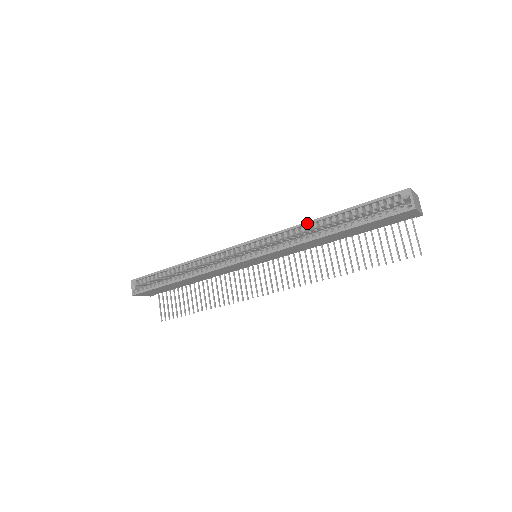
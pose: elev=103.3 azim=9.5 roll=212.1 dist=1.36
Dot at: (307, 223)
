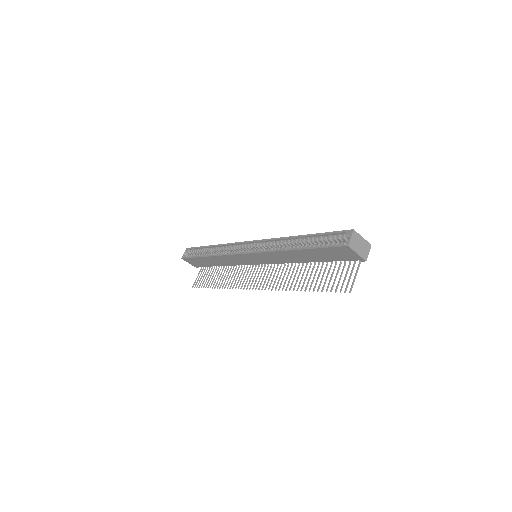
Dot at: (287, 238)
